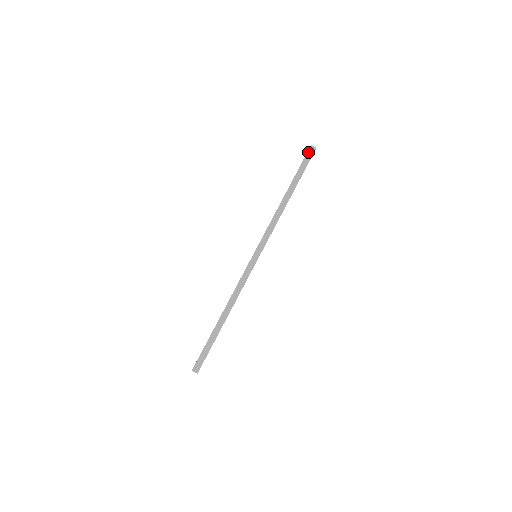
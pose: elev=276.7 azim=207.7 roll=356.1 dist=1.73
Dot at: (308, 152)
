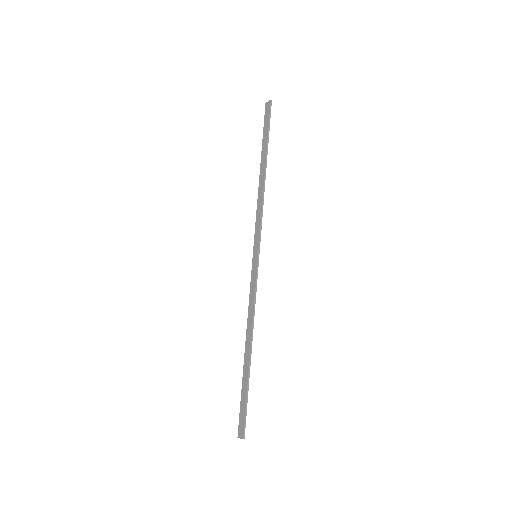
Dot at: (265, 112)
